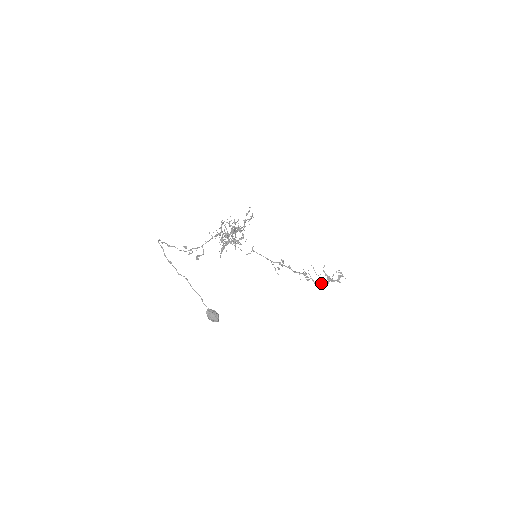
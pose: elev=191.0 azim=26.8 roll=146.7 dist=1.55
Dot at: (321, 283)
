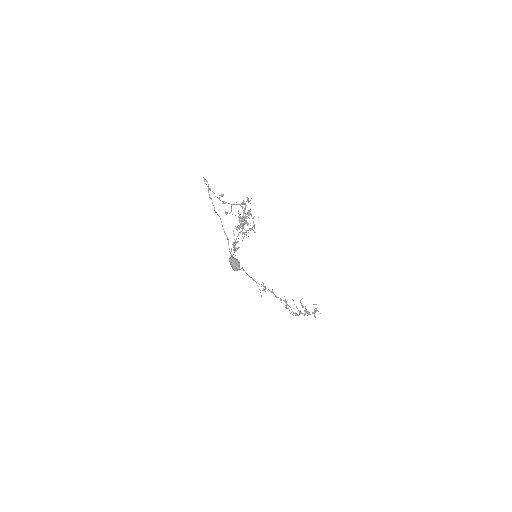
Dot at: occluded
